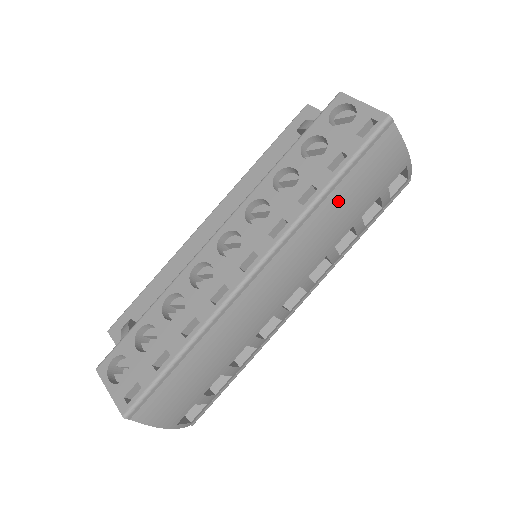
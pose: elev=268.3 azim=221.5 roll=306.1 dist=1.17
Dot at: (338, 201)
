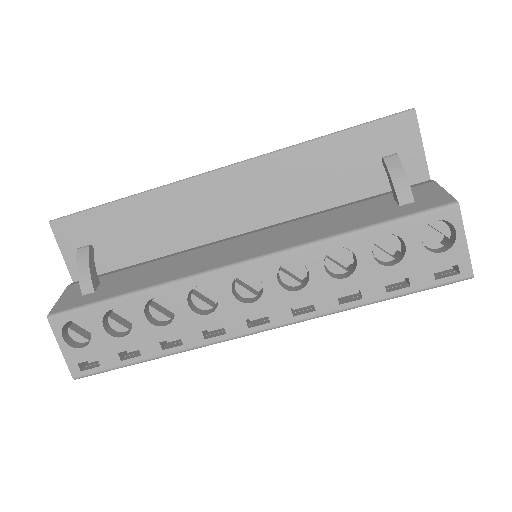
Dot at: occluded
